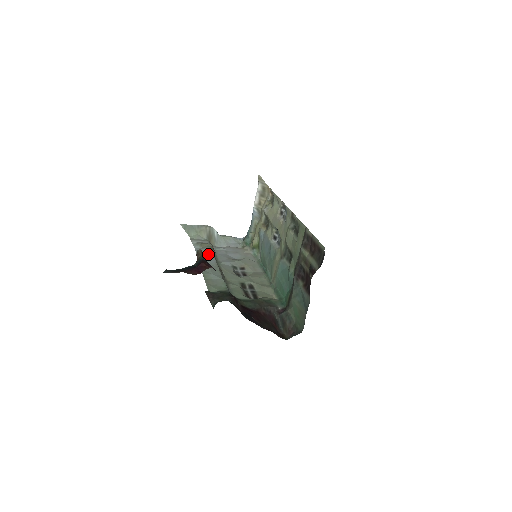
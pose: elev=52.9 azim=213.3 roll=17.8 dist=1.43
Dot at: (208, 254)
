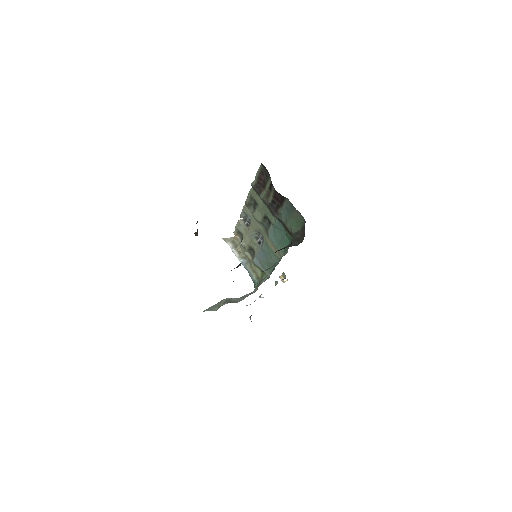
Dot at: occluded
